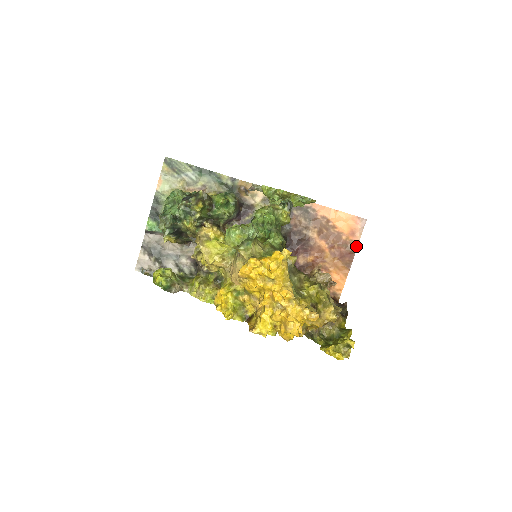
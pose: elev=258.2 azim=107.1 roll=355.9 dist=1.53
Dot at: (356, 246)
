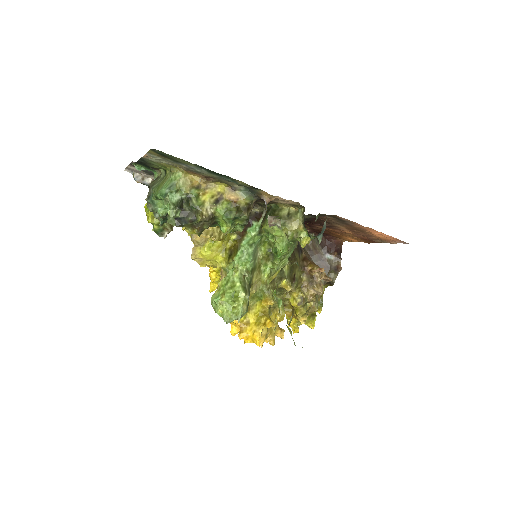
Dot at: occluded
